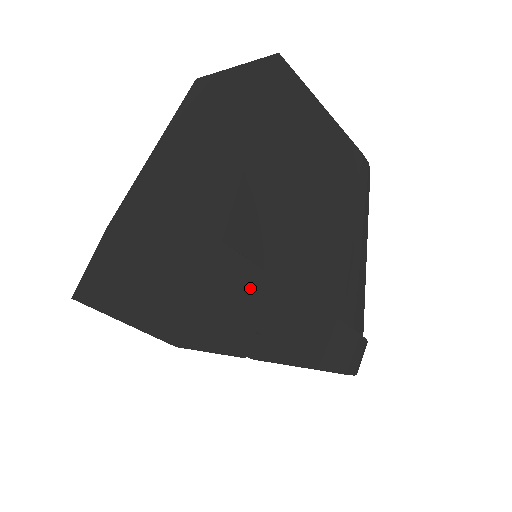
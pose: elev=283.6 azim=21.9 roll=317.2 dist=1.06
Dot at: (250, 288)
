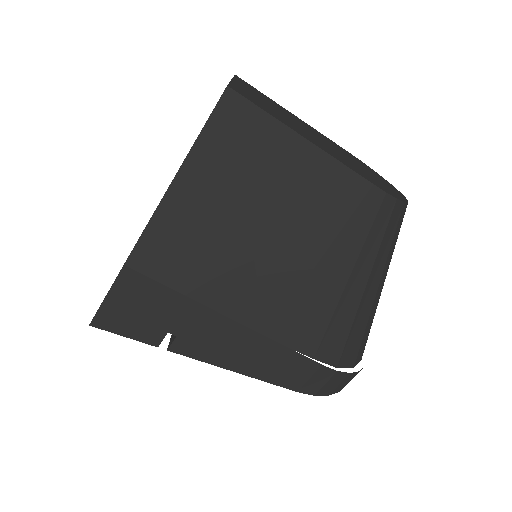
Dot at: (159, 301)
